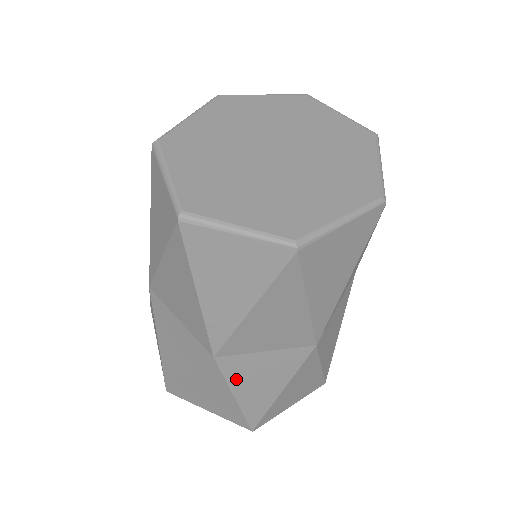
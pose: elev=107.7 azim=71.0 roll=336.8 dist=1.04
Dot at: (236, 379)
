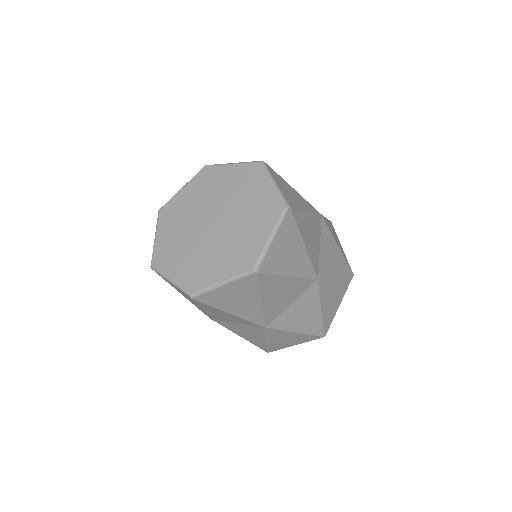
Dot at: (232, 329)
